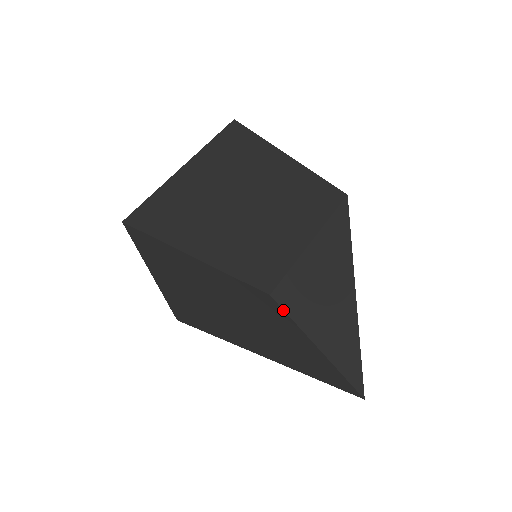
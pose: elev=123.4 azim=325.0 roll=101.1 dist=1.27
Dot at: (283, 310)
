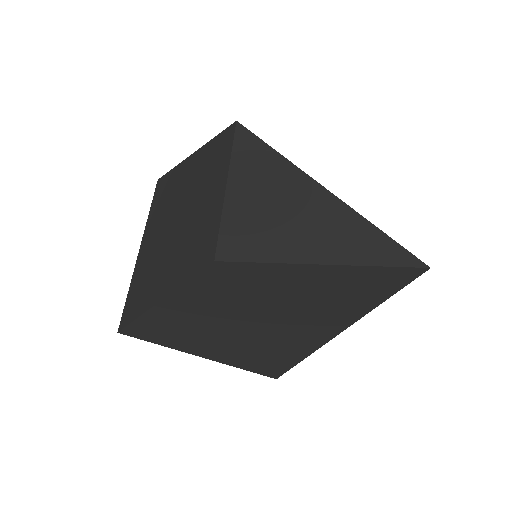
Dot at: (241, 263)
